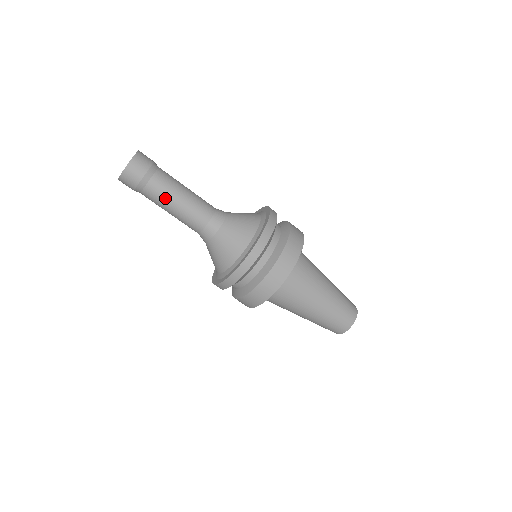
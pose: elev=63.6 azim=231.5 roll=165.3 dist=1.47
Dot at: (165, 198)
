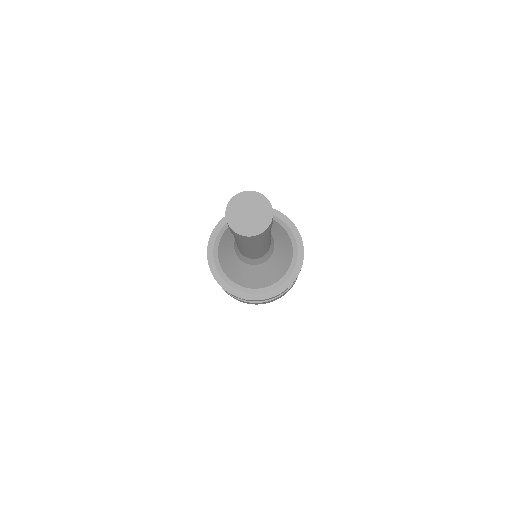
Dot at: (267, 240)
